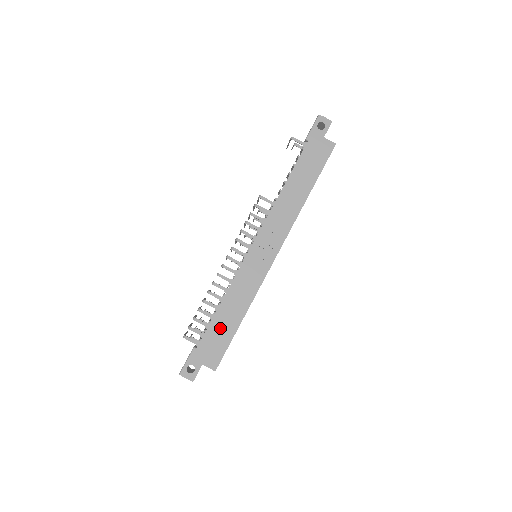
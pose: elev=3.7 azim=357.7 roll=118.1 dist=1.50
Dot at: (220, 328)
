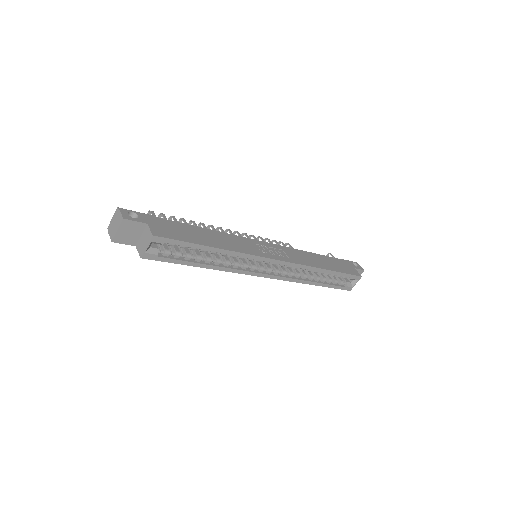
Dot at: (191, 232)
